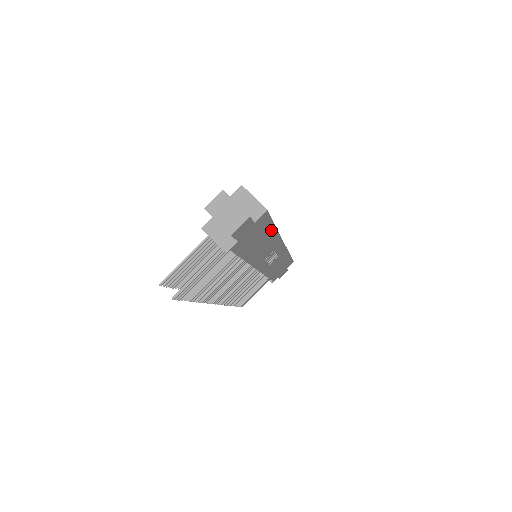
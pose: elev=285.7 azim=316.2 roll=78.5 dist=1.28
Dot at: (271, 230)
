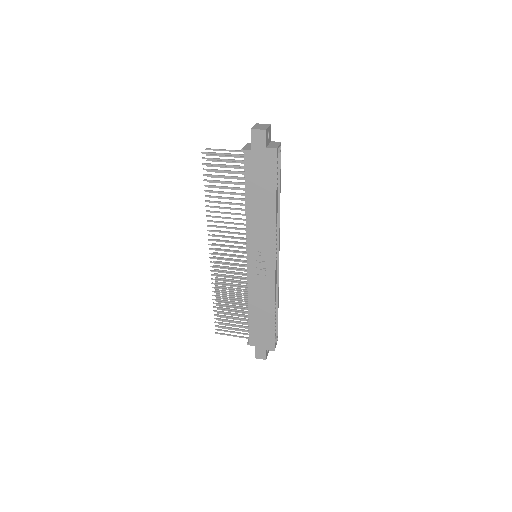
Dot at: (272, 195)
